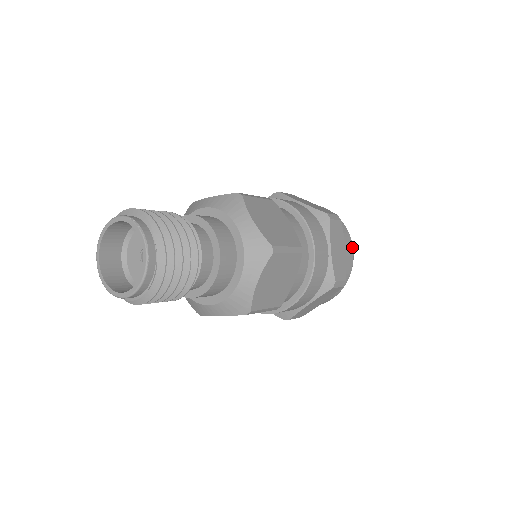
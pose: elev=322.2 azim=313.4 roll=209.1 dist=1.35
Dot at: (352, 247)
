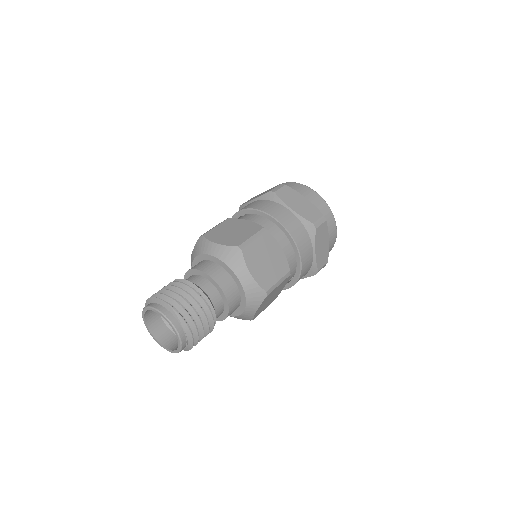
Dot at: (336, 229)
